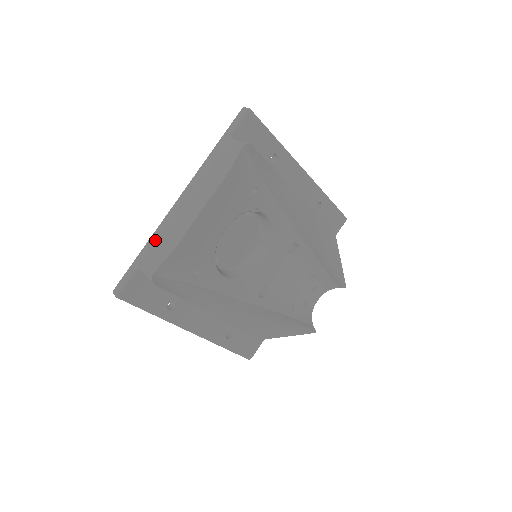
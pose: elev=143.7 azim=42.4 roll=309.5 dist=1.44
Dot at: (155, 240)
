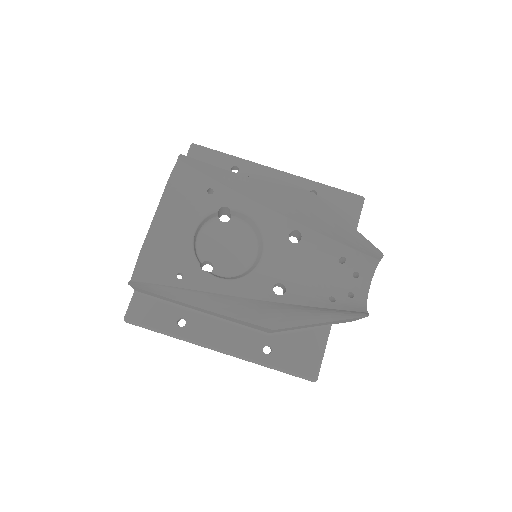
Dot at: occluded
